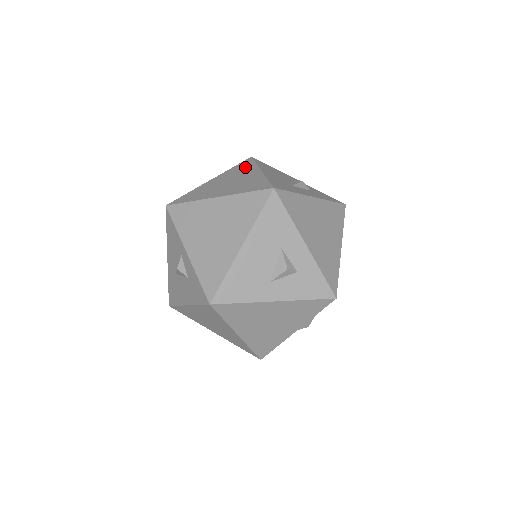
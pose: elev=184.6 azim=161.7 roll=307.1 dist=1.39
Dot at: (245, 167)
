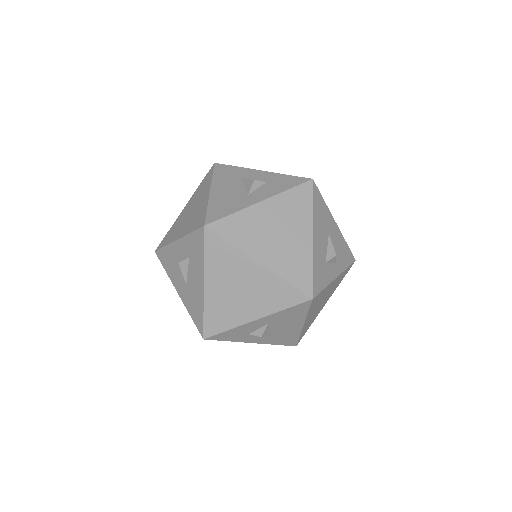
Dot at: occluded
